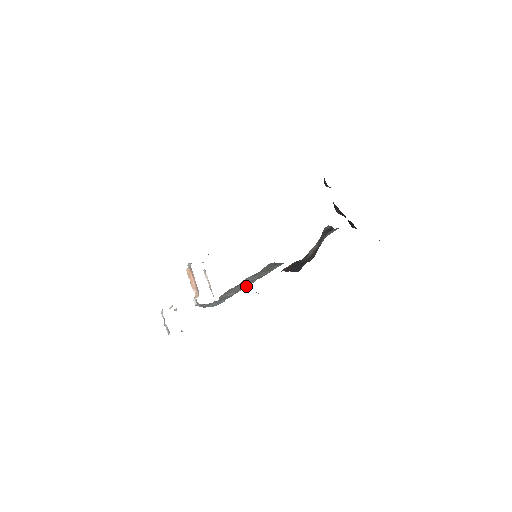
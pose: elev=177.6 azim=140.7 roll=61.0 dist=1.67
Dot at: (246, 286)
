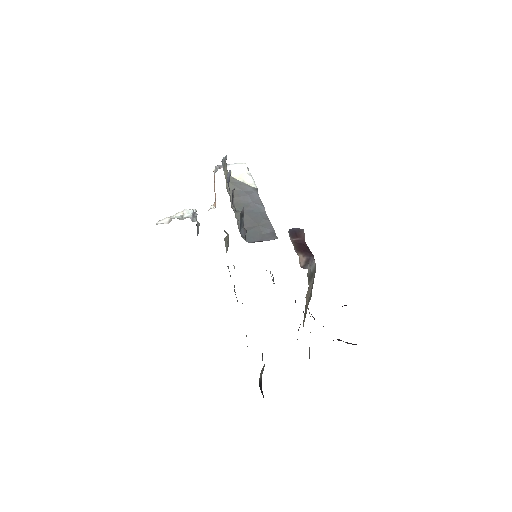
Dot at: occluded
